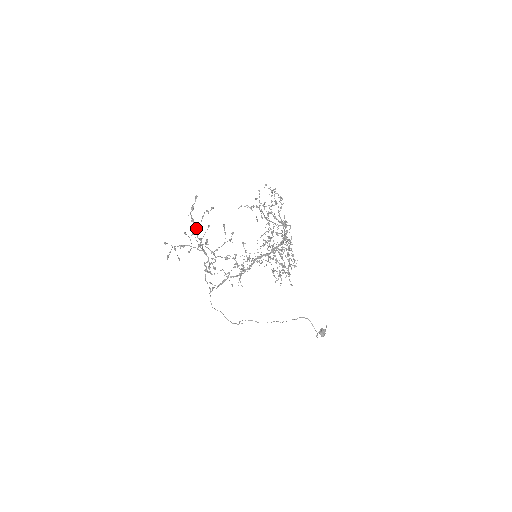
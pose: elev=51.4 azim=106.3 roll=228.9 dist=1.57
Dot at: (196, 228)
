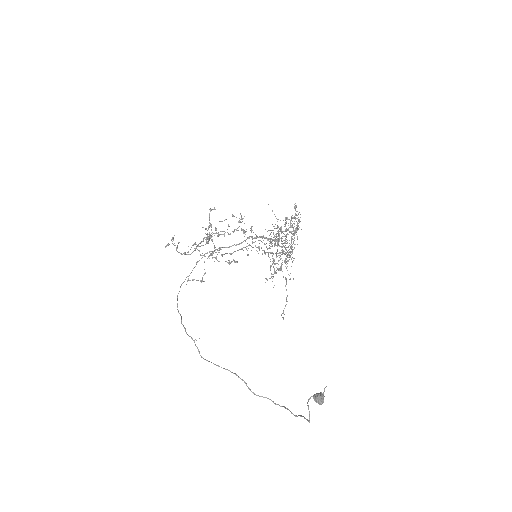
Dot at: occluded
